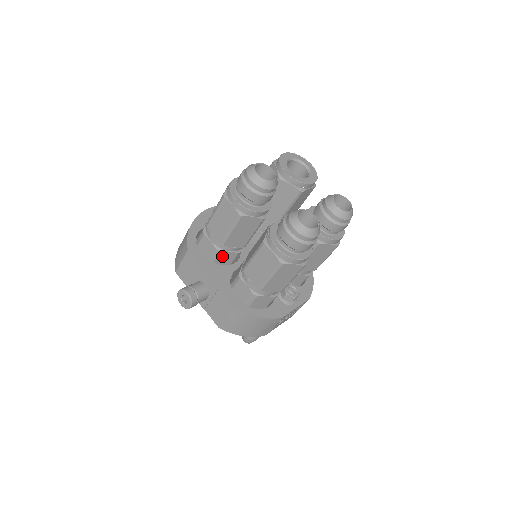
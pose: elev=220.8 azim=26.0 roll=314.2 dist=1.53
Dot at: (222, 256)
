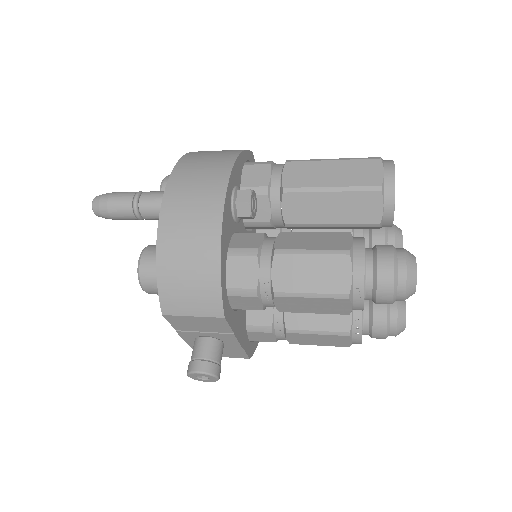
Dot at: occluded
